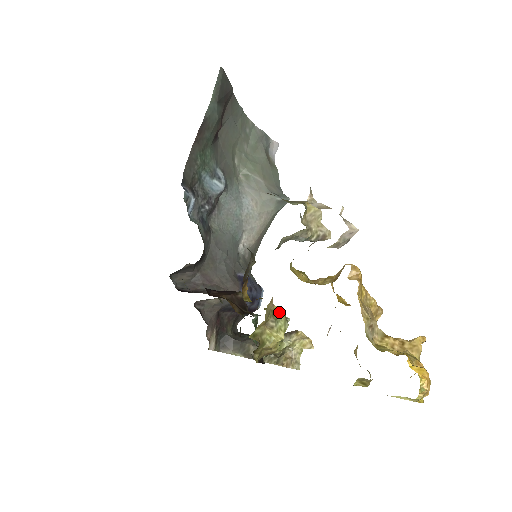
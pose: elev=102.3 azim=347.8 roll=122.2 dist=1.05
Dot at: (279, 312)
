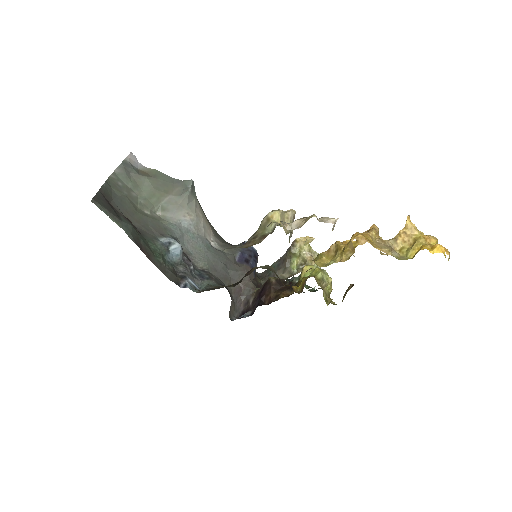
Dot at: (318, 274)
